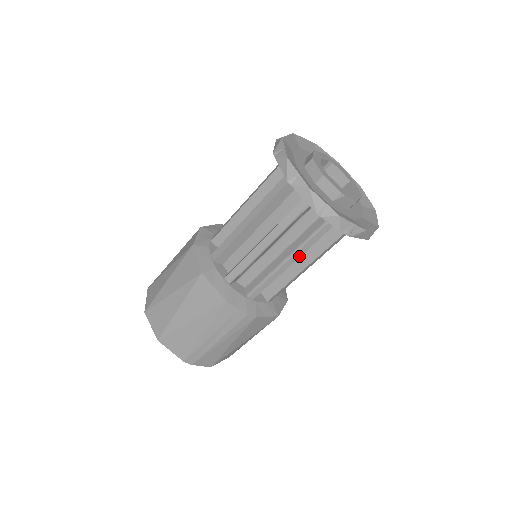
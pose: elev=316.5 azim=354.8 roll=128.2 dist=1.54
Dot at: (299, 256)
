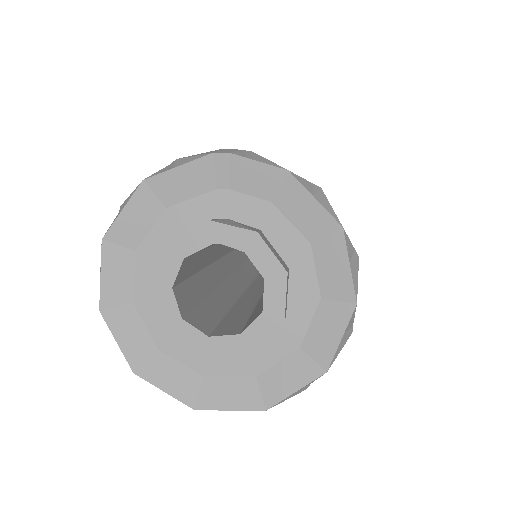
Dot at: occluded
